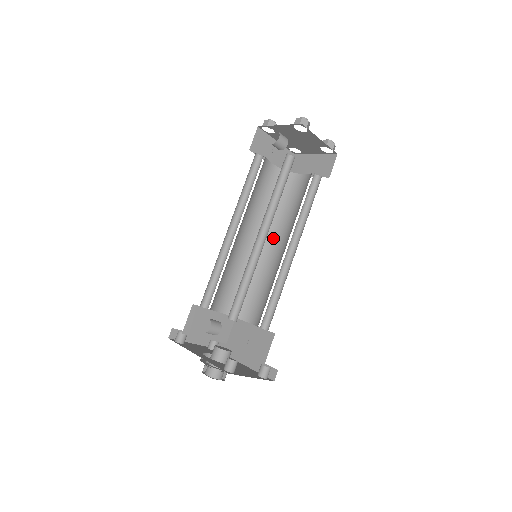
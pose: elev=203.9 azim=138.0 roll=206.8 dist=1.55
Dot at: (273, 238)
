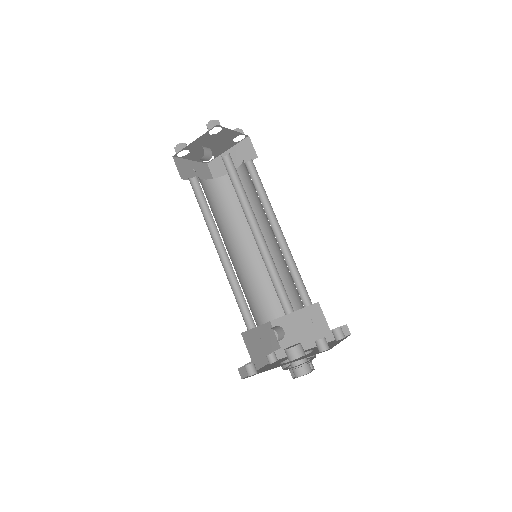
Dot at: (251, 236)
